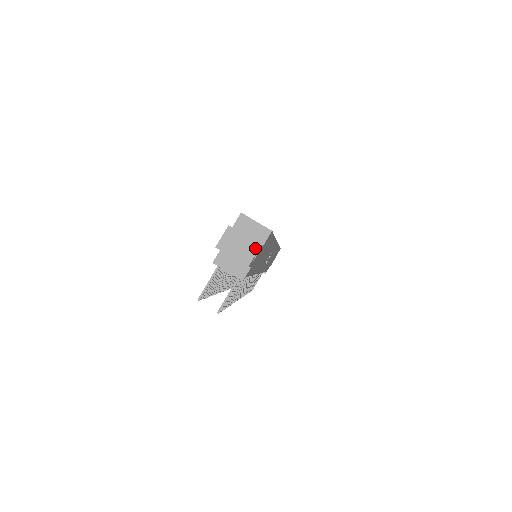
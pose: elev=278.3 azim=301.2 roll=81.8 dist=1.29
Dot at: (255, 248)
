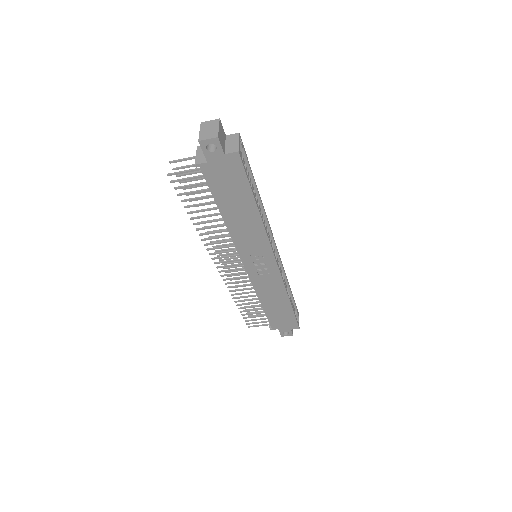
Dot at: (214, 136)
